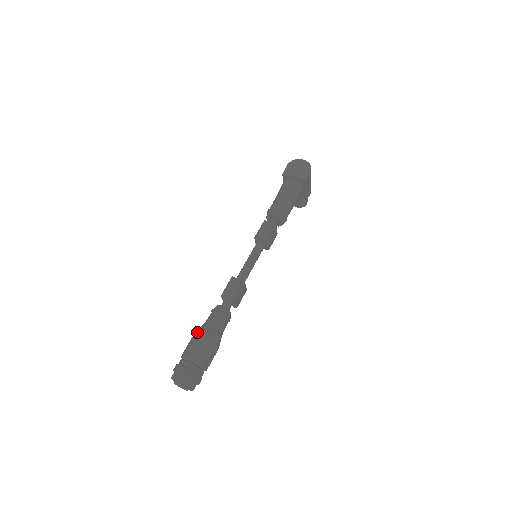
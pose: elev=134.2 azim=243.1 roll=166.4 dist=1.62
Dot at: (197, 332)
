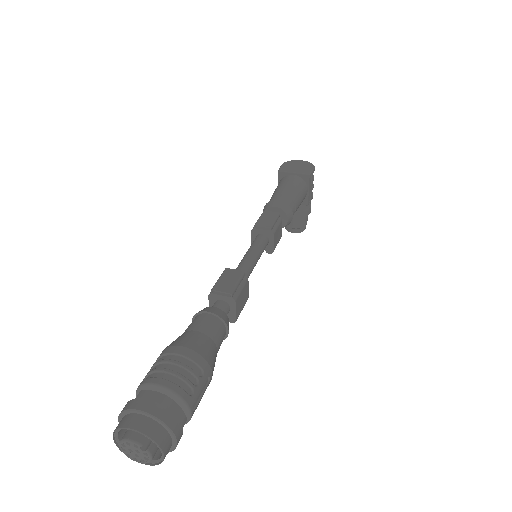
Dot at: occluded
